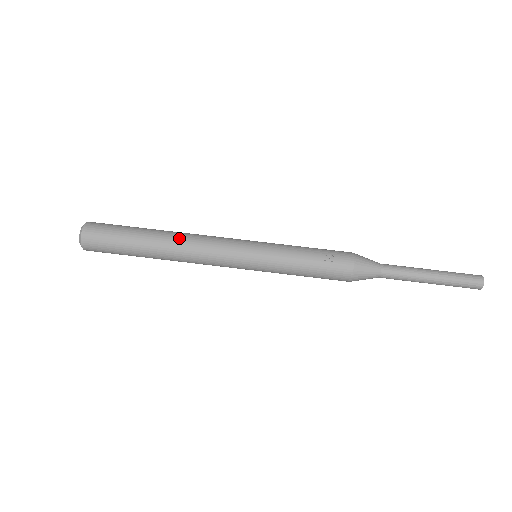
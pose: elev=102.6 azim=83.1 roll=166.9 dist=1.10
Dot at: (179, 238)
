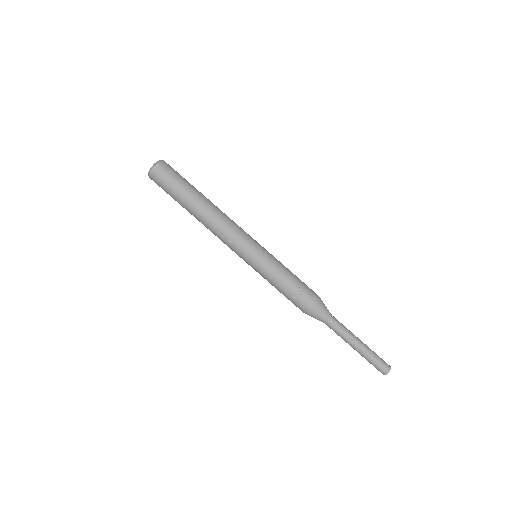
Dot at: (213, 213)
